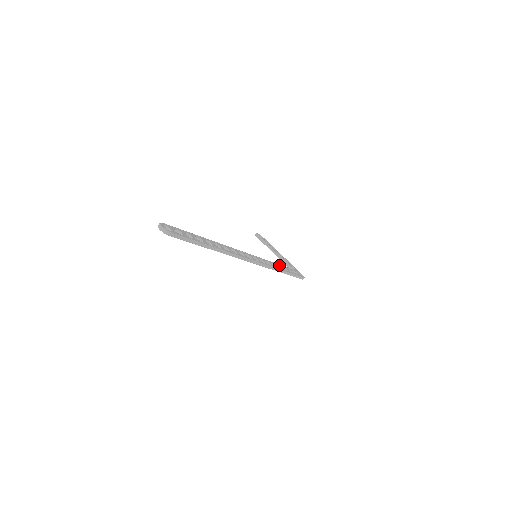
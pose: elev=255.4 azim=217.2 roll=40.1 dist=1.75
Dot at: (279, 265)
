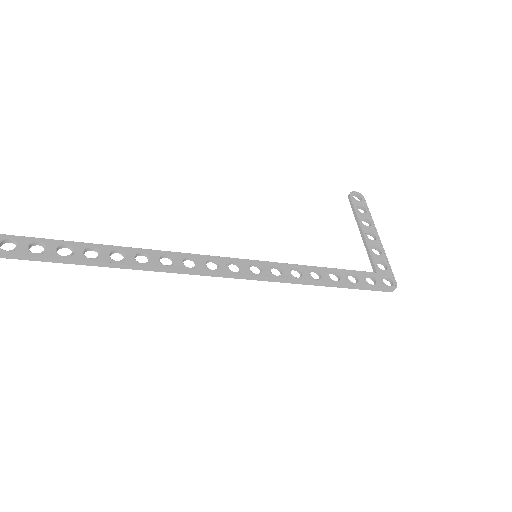
Dot at: (320, 269)
